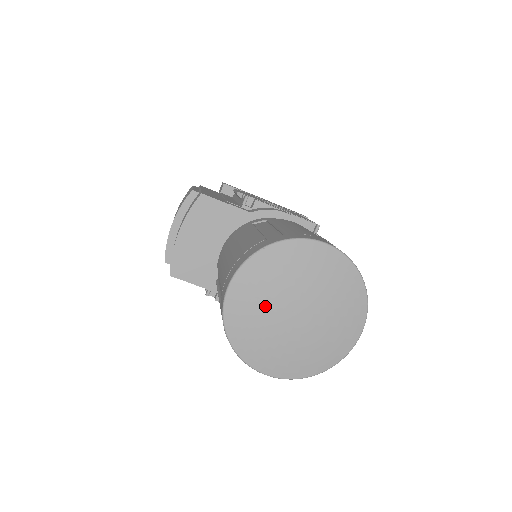
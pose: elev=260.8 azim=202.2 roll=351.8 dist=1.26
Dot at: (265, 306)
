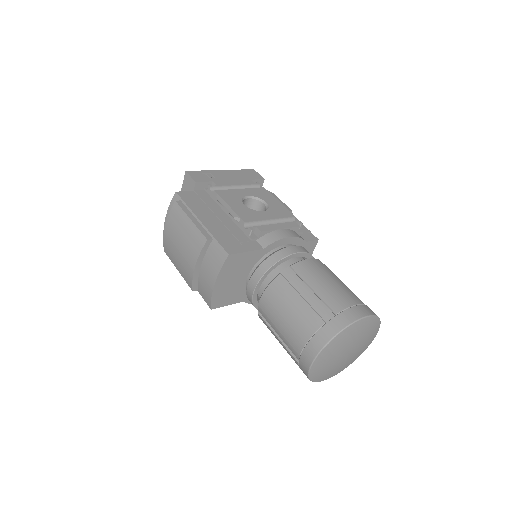
Dot at: (332, 360)
